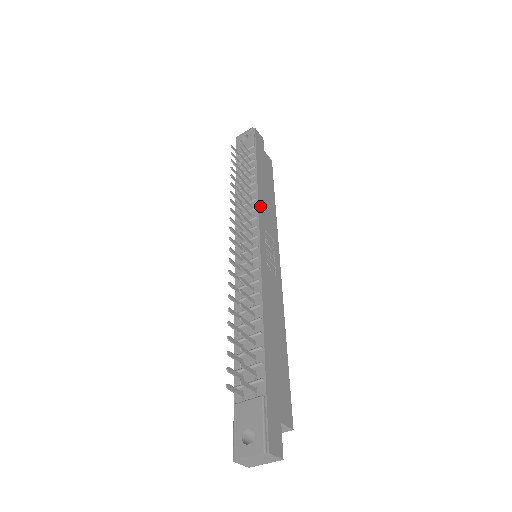
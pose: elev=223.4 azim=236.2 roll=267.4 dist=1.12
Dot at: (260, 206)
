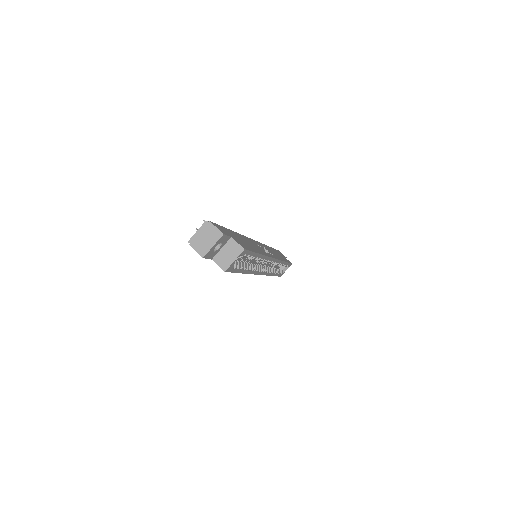
Dot at: occluded
